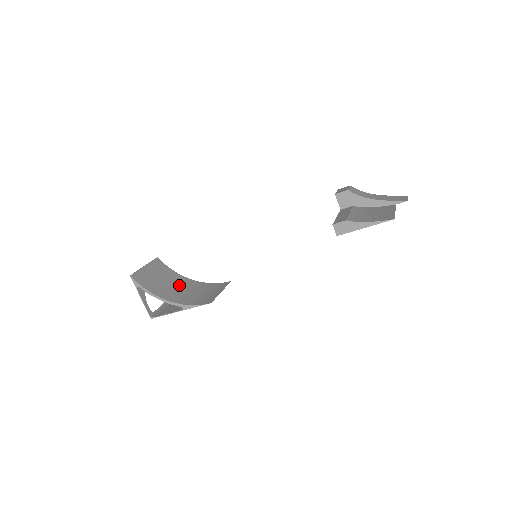
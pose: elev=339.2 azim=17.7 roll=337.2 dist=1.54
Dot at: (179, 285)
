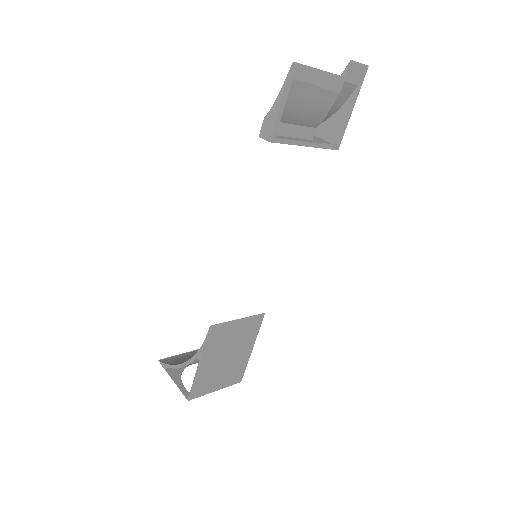
Dot at: occluded
